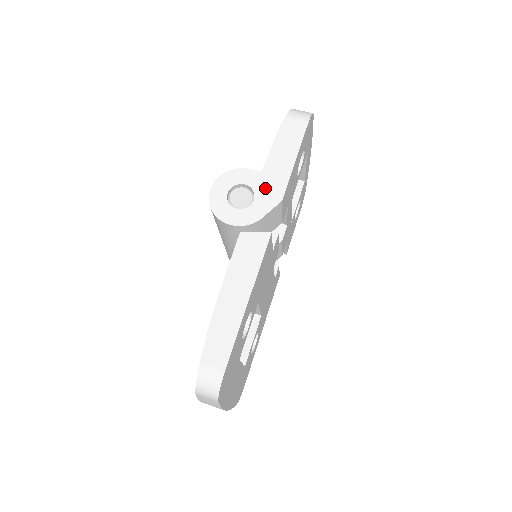
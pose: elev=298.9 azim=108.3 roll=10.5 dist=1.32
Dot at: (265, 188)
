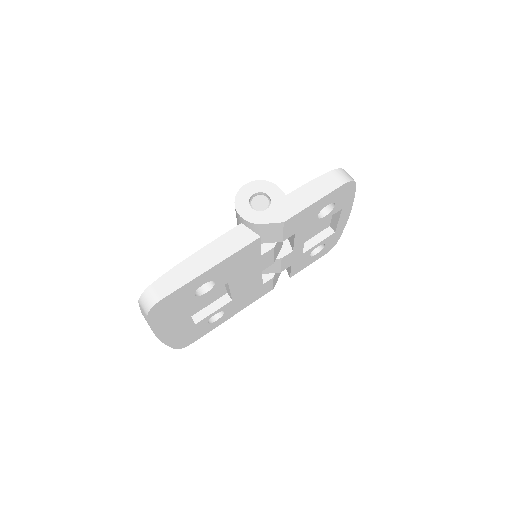
Dot at: (280, 207)
